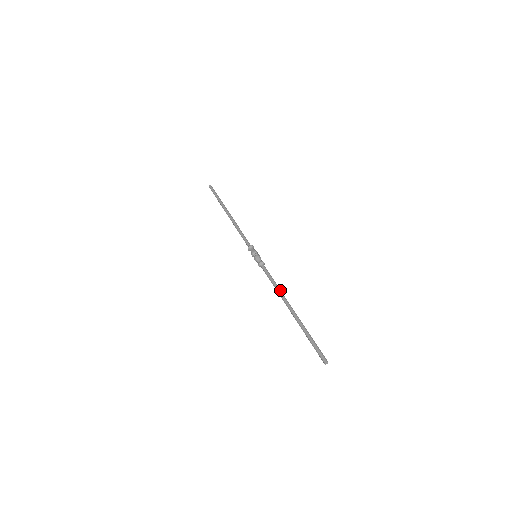
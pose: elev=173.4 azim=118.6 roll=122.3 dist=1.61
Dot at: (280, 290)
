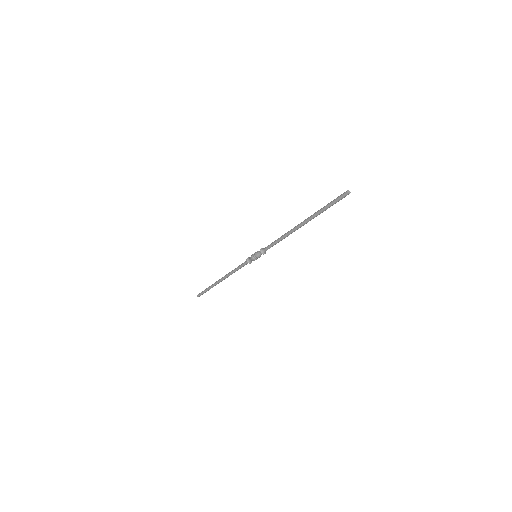
Dot at: (286, 233)
